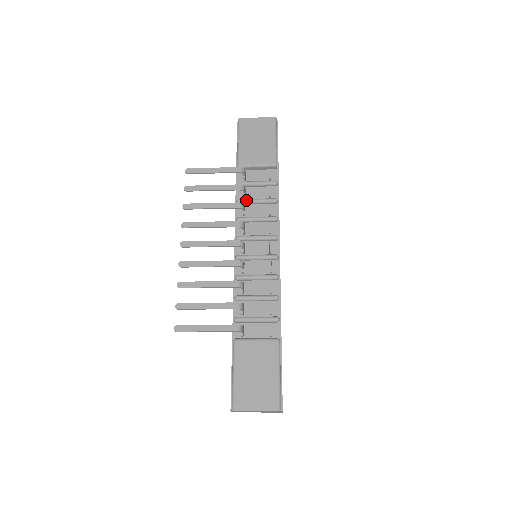
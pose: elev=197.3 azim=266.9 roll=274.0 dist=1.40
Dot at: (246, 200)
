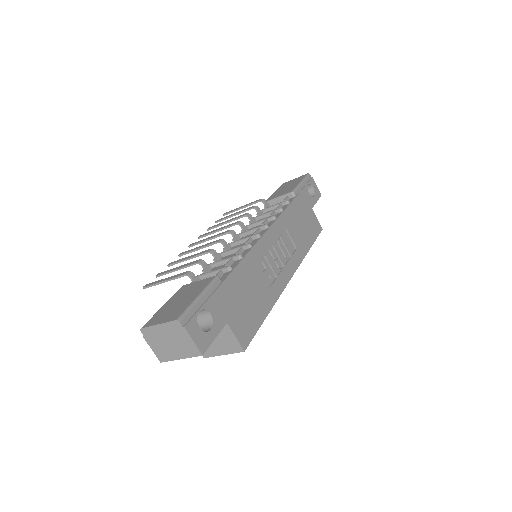
Dot at: (257, 216)
